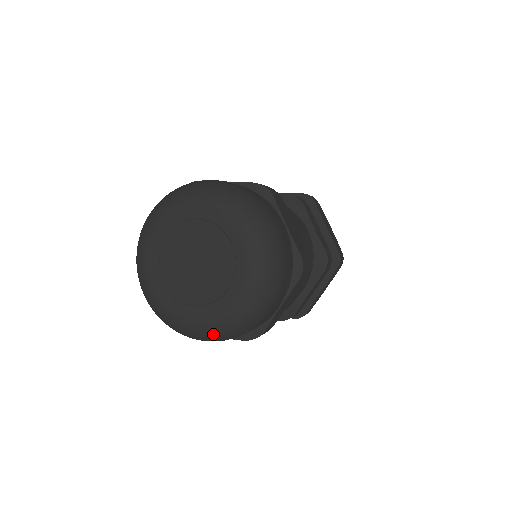
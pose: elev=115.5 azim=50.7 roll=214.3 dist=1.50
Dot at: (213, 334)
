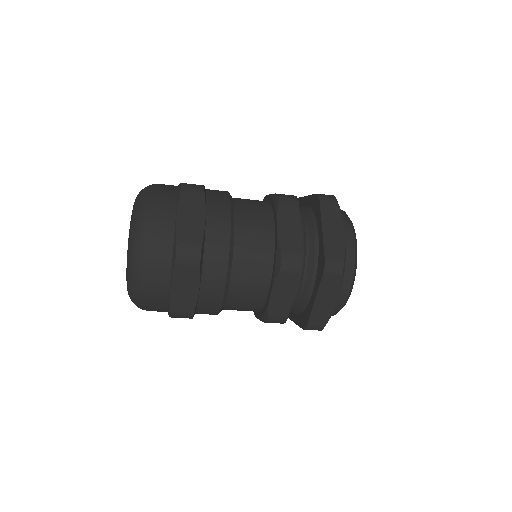
Dot at: occluded
